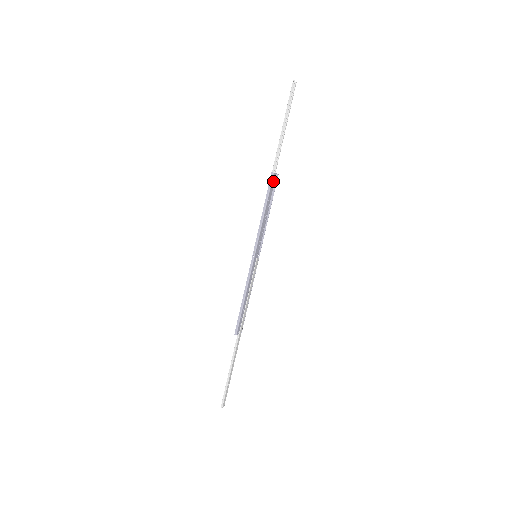
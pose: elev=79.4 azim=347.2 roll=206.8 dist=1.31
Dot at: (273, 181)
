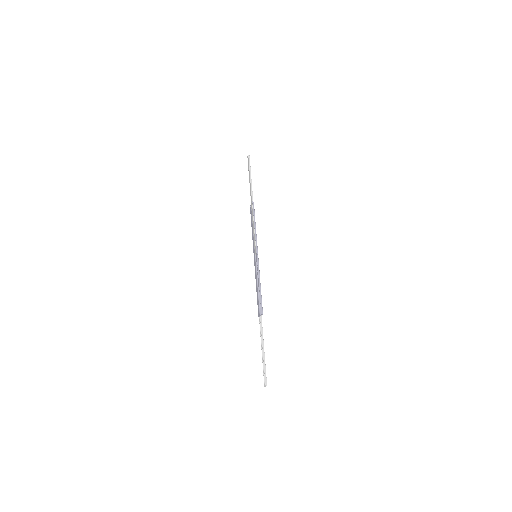
Dot at: (253, 208)
